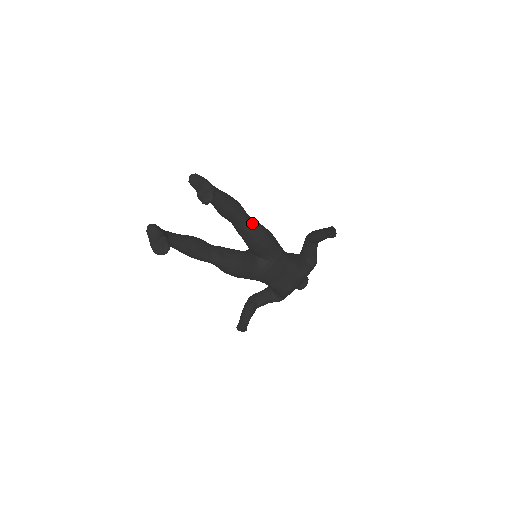
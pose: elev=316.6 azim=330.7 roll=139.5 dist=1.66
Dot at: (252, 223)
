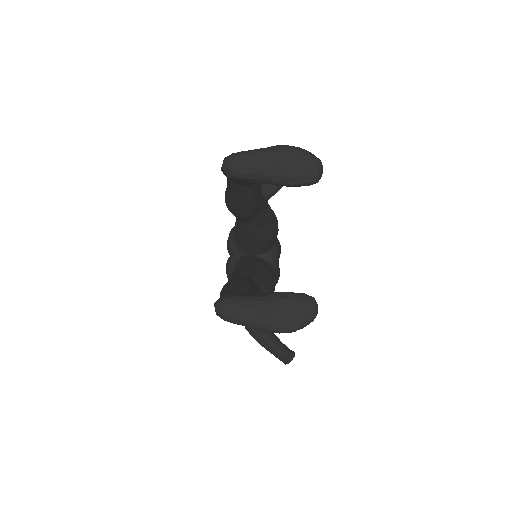
Dot at: occluded
